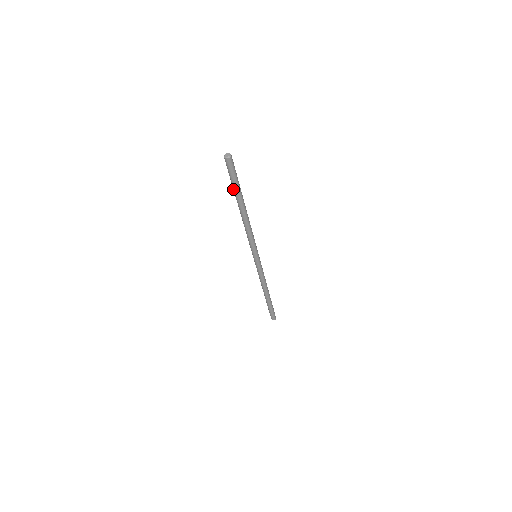
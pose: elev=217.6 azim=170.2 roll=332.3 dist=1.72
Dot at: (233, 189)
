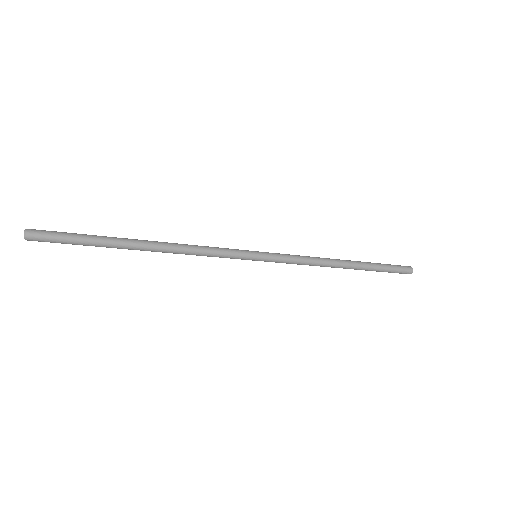
Dot at: (96, 244)
